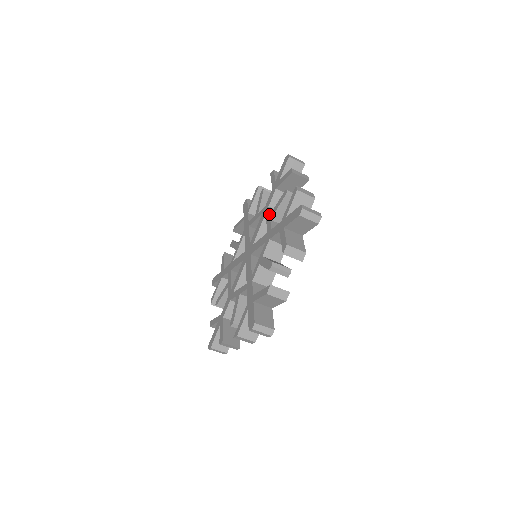
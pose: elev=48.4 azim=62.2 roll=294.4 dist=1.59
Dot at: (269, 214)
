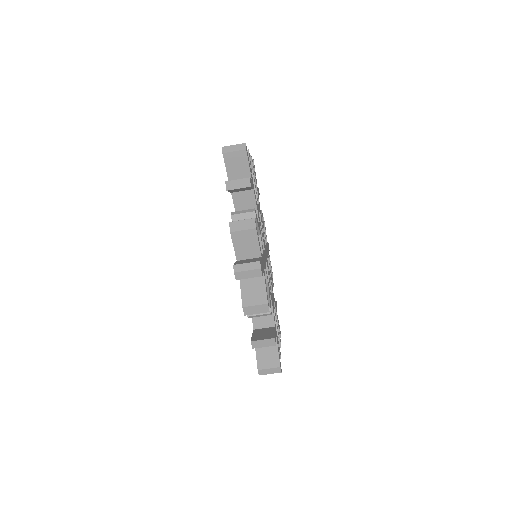
Dot at: occluded
